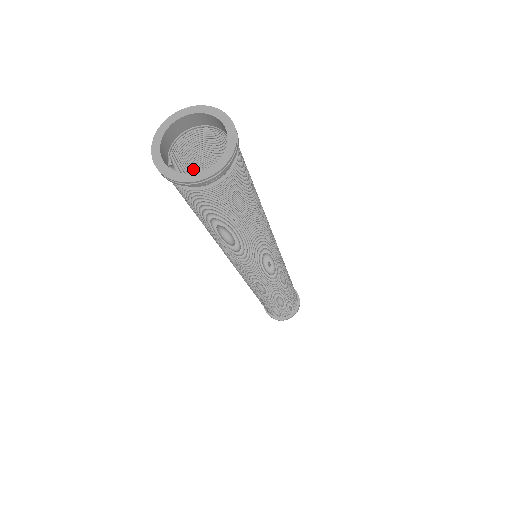
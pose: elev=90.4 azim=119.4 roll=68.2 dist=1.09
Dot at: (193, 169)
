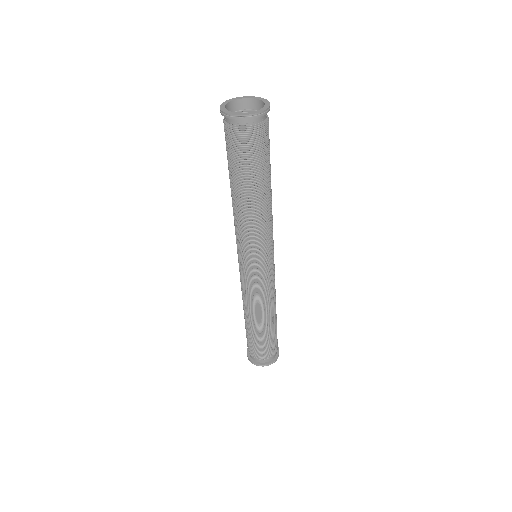
Dot at: occluded
